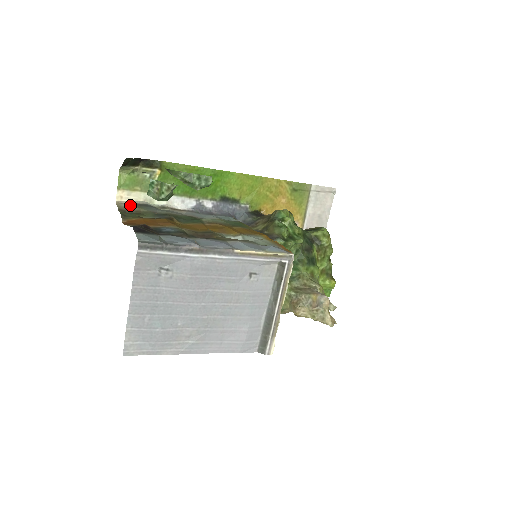
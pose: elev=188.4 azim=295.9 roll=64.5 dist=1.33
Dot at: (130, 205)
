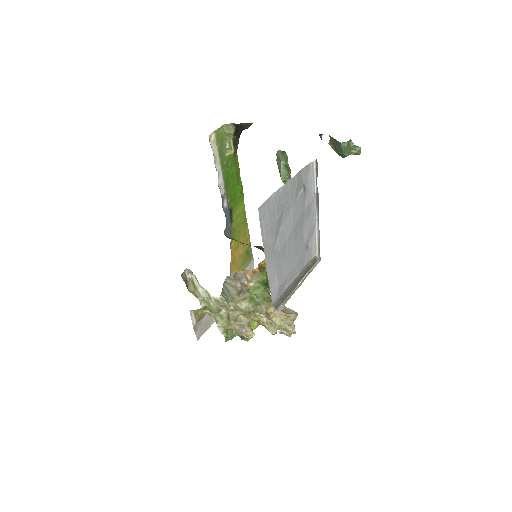
Dot at: occluded
